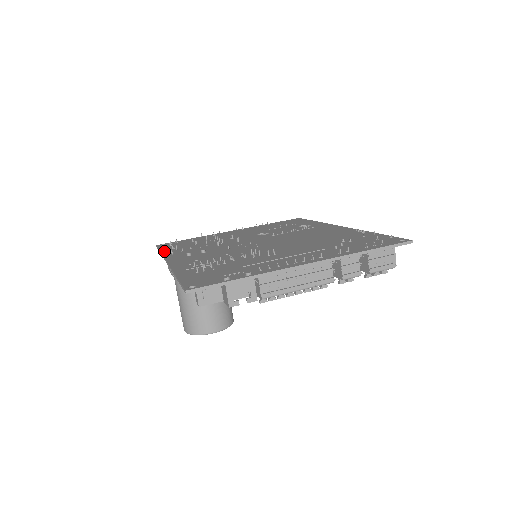
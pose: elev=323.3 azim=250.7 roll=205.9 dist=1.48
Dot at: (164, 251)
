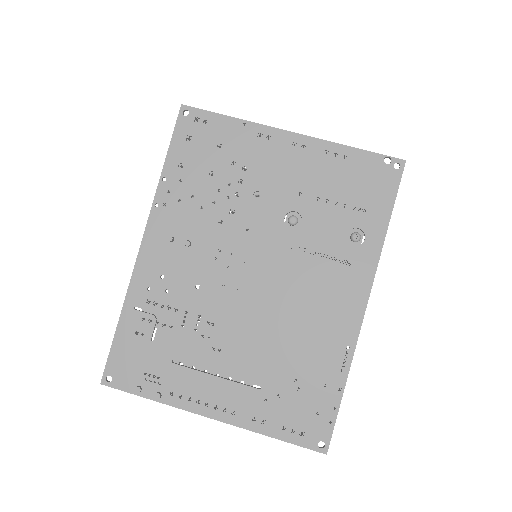
Dot at: (166, 171)
